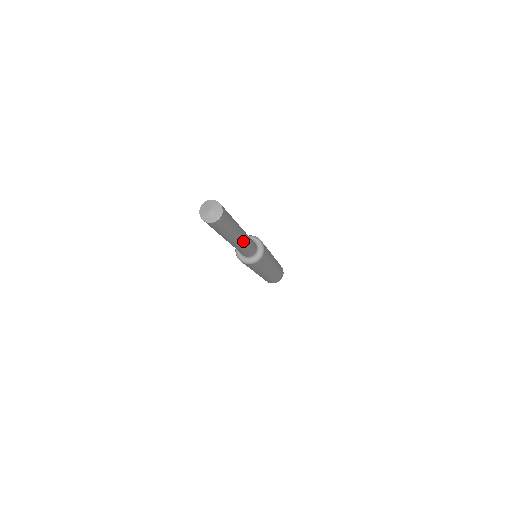
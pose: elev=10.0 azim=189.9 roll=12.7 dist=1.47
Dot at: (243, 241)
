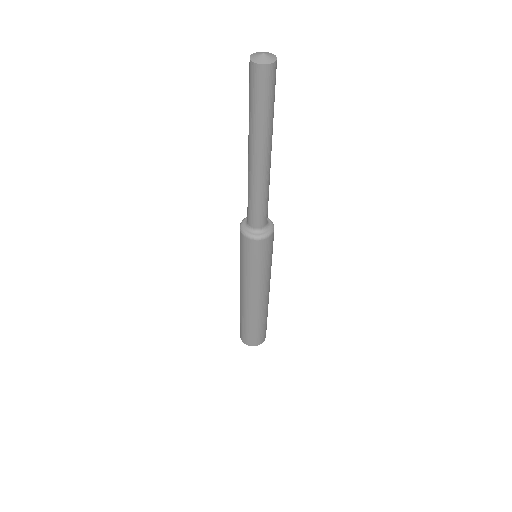
Dot at: occluded
